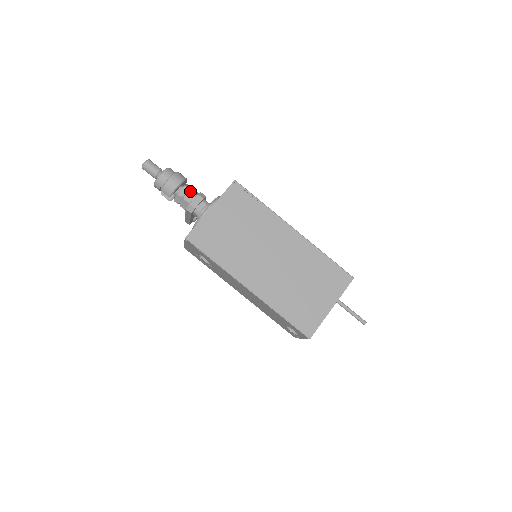
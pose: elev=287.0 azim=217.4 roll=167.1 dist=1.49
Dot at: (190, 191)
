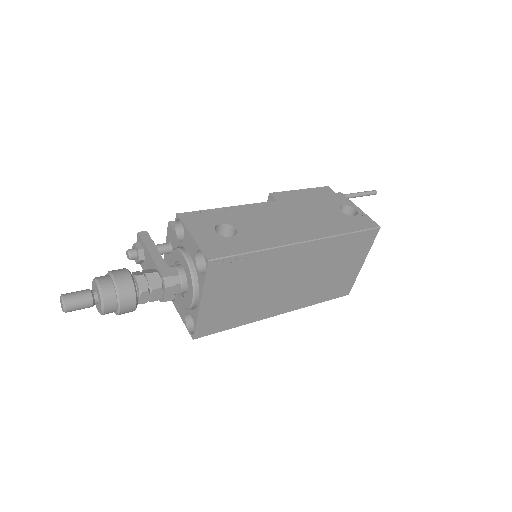
Dot at: (152, 291)
